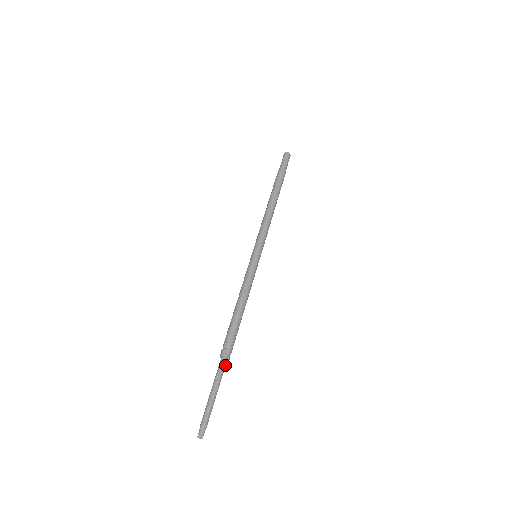
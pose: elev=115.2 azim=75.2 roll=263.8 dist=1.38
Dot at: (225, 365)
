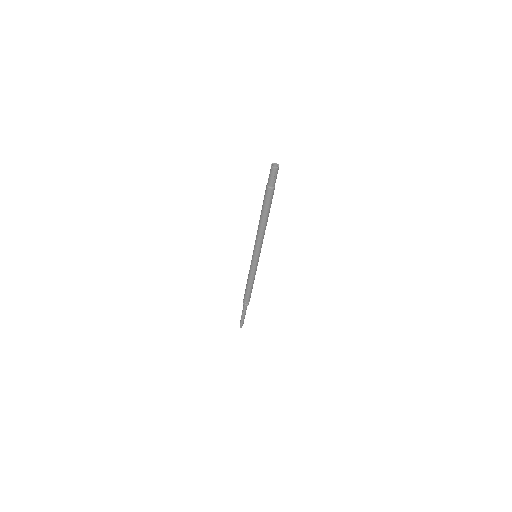
Dot at: occluded
